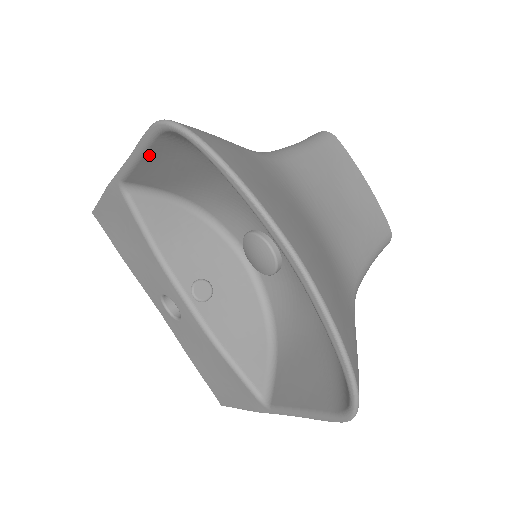
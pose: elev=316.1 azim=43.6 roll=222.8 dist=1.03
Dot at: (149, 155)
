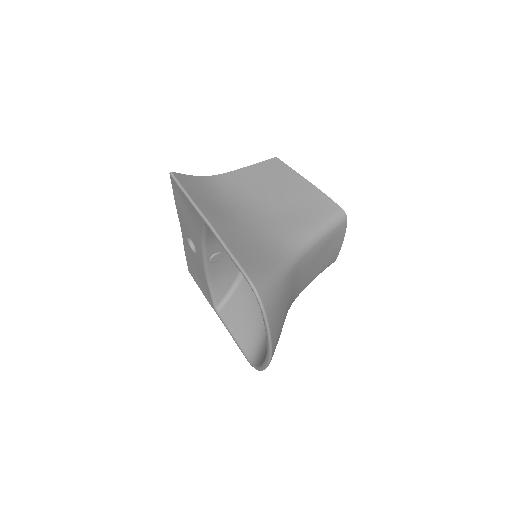
Dot at: occluded
